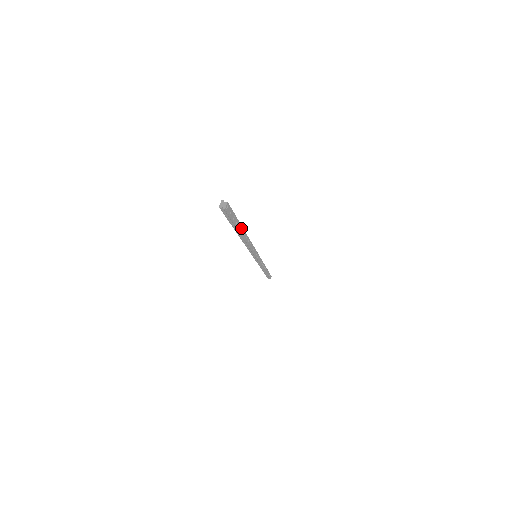
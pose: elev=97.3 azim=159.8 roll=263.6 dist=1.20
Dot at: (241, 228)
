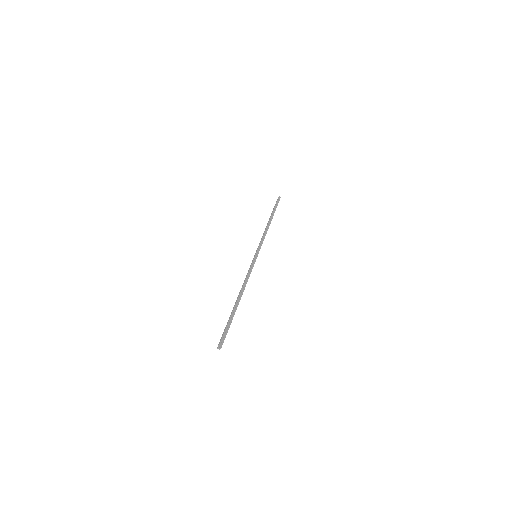
Dot at: (235, 311)
